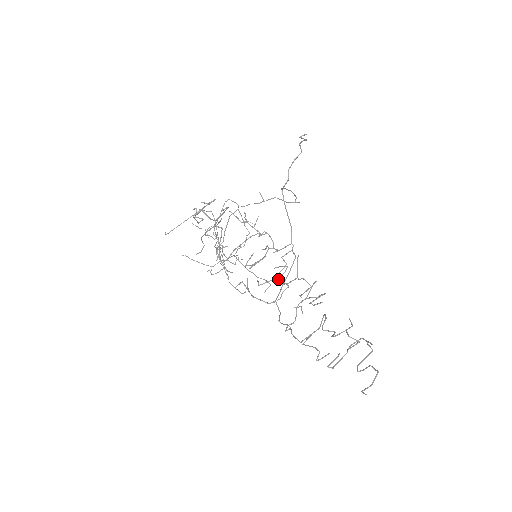
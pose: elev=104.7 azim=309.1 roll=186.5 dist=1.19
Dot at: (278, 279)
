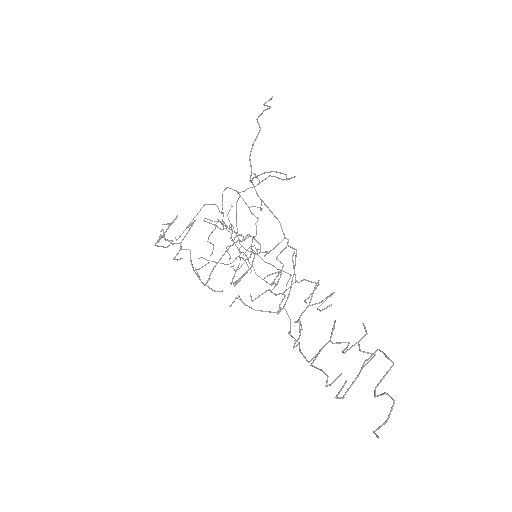
Dot at: occluded
